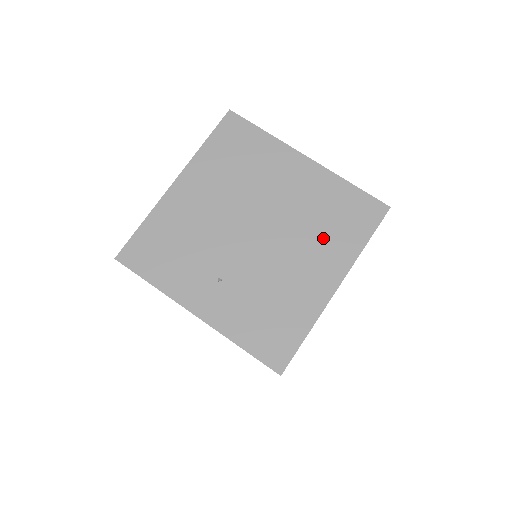
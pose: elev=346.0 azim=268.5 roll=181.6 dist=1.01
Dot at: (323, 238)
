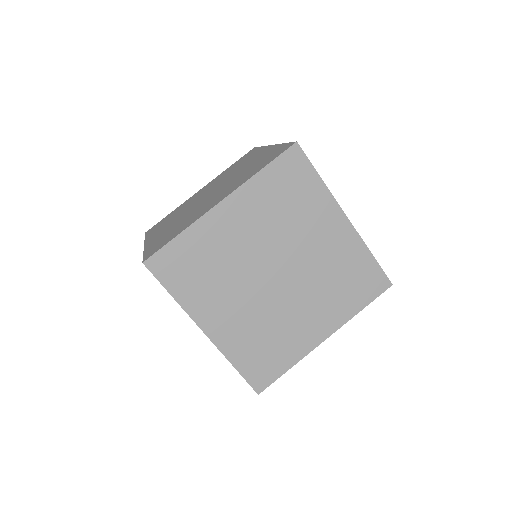
Dot at: occluded
